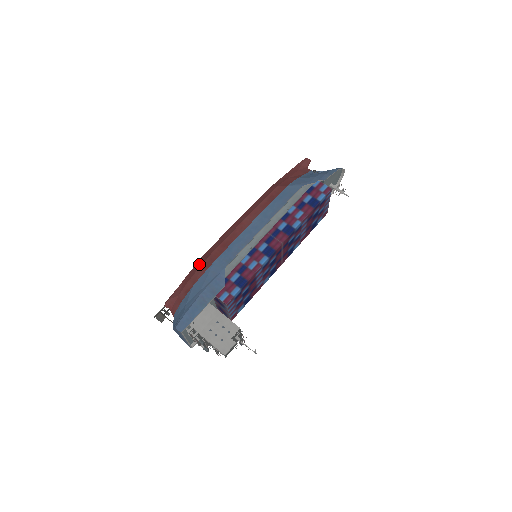
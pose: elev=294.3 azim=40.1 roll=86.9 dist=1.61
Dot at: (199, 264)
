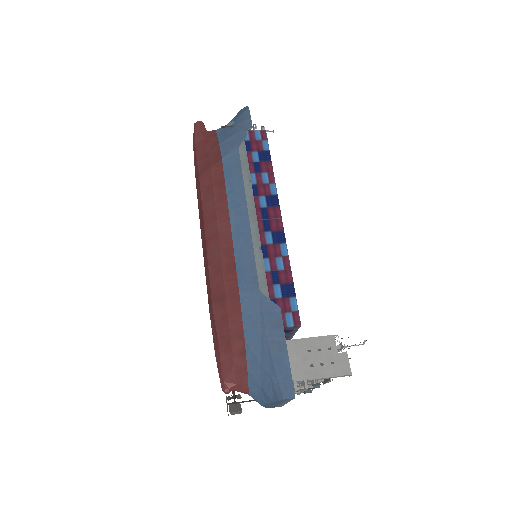
Dot at: (221, 314)
